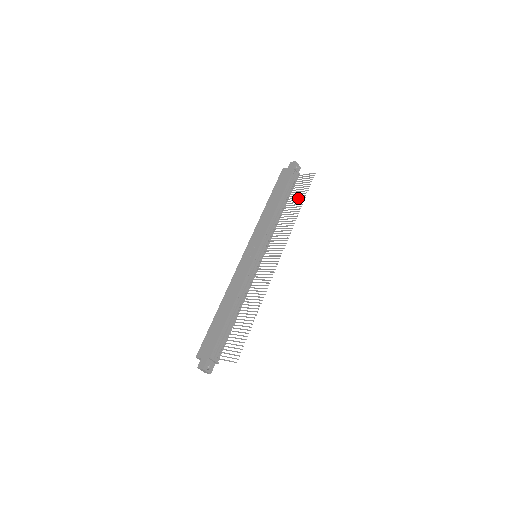
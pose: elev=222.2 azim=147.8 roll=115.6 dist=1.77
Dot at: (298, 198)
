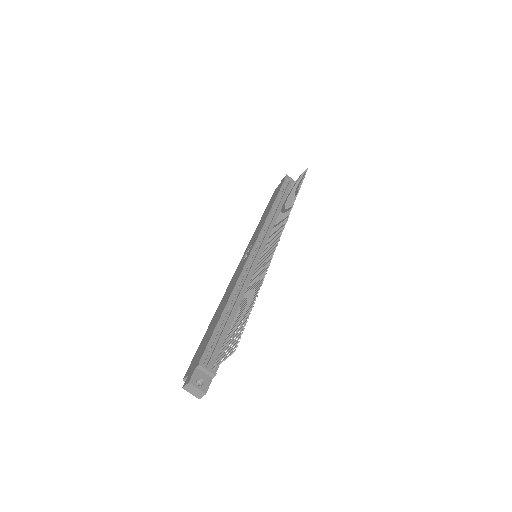
Dot at: (294, 192)
